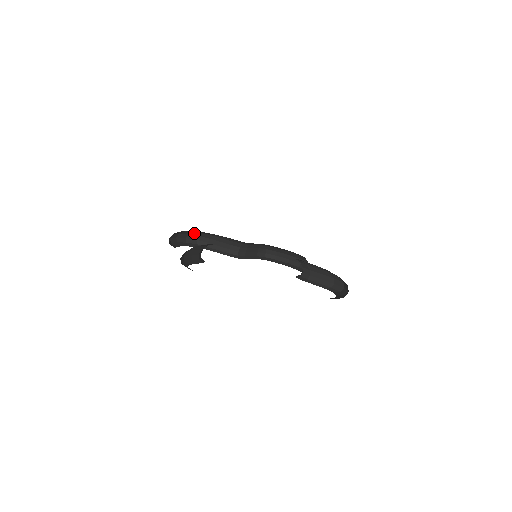
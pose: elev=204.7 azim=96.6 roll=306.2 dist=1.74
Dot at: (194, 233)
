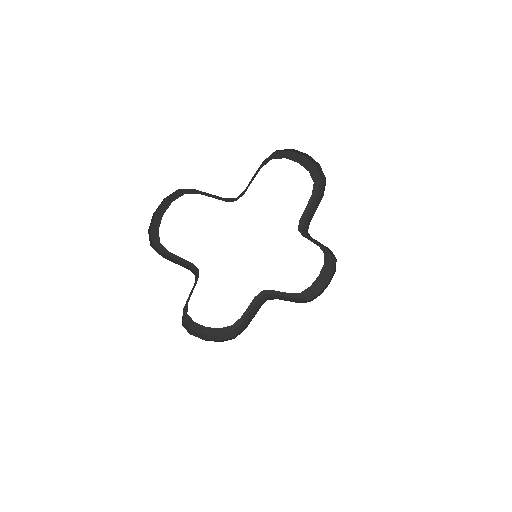
Dot at: occluded
